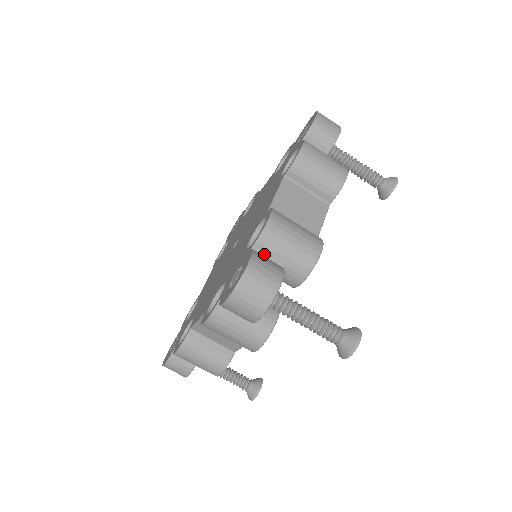
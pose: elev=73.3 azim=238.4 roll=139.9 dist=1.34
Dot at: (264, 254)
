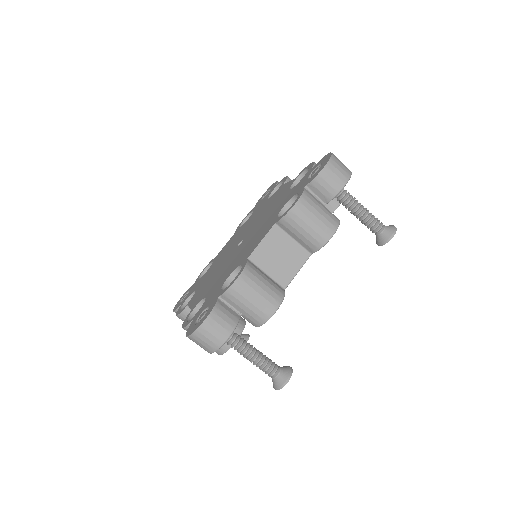
Dot at: (228, 303)
